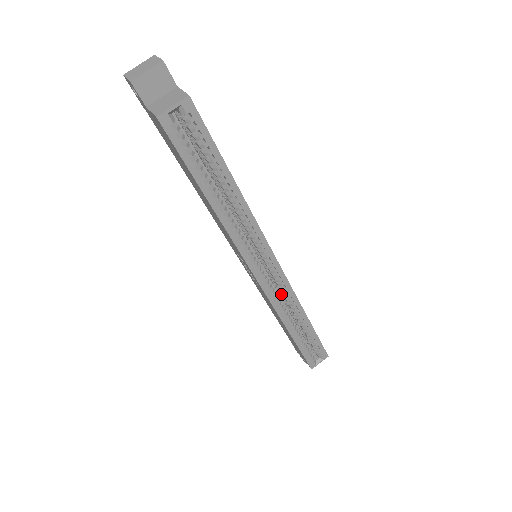
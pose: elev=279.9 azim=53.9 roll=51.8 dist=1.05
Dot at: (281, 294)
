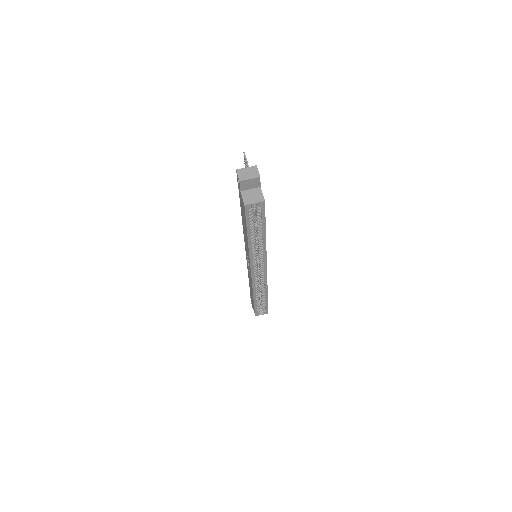
Dot at: occluded
